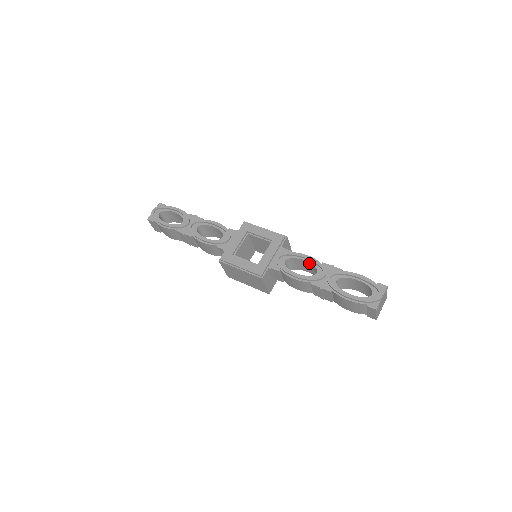
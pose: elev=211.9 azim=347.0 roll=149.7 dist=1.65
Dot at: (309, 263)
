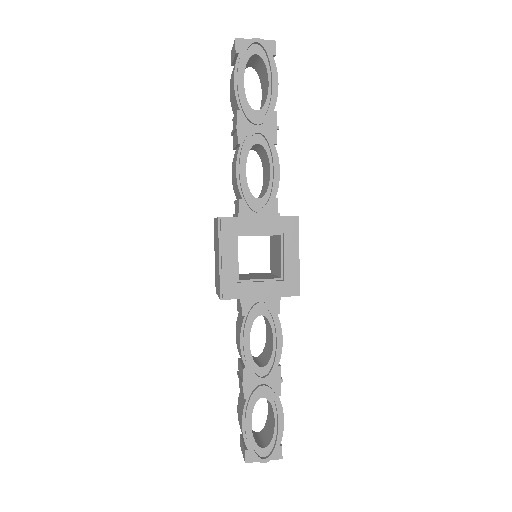
Dot at: (273, 348)
